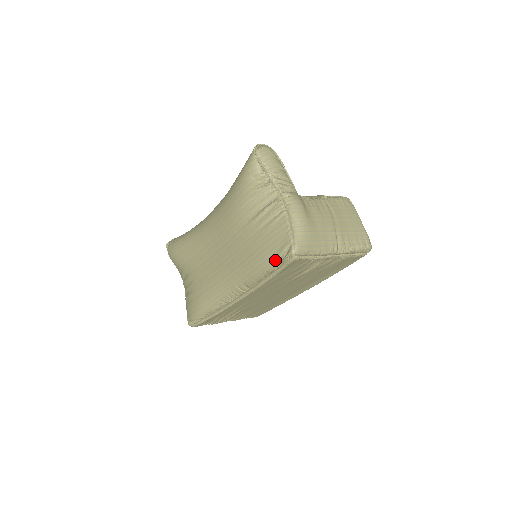
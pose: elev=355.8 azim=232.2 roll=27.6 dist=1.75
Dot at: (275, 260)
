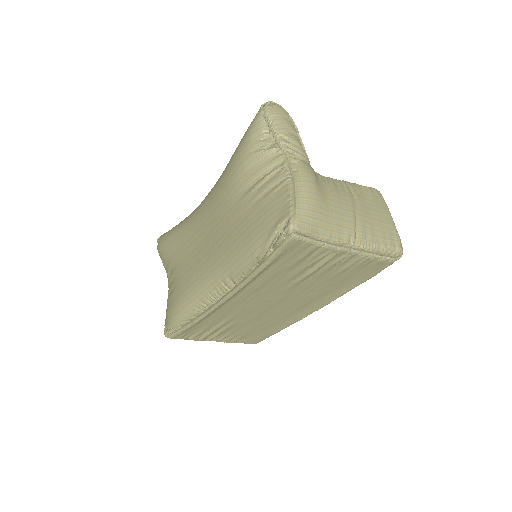
Dot at: (267, 239)
